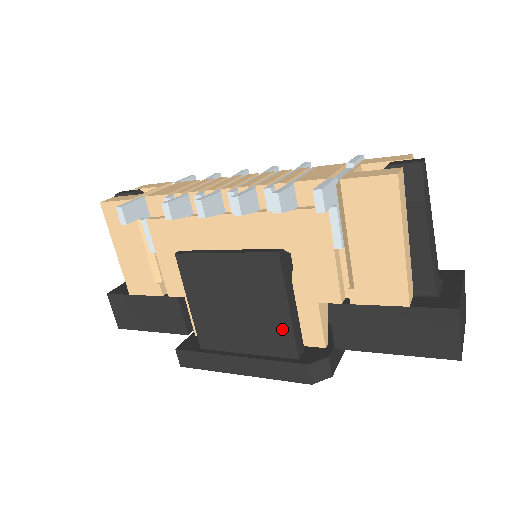
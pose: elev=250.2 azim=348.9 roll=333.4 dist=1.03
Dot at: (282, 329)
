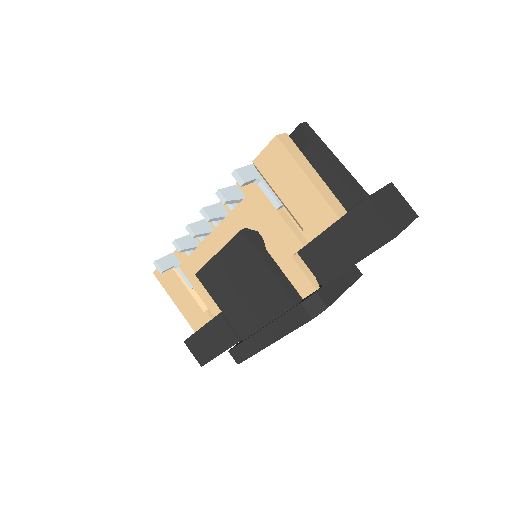
Dot at: (274, 287)
